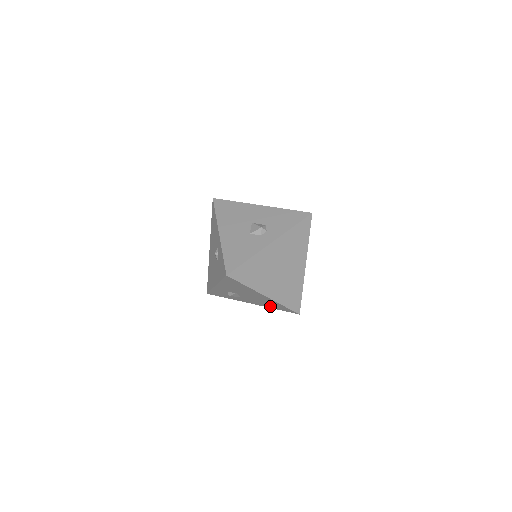
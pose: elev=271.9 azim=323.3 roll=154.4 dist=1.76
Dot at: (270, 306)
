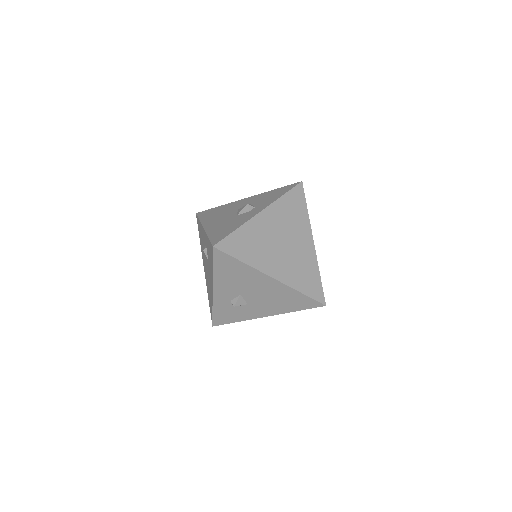
Dot at: (287, 307)
